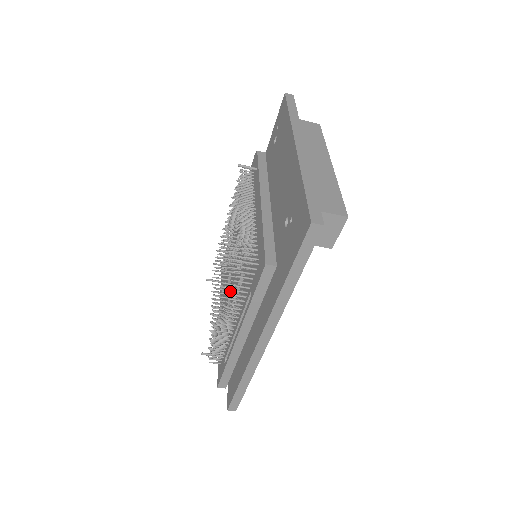
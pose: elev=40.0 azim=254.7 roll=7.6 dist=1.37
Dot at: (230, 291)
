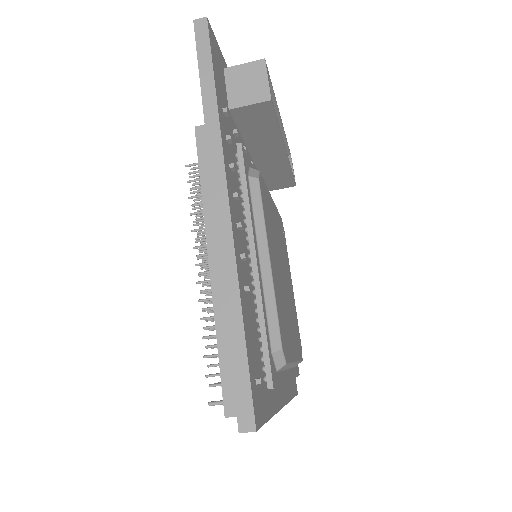
Dot at: occluded
